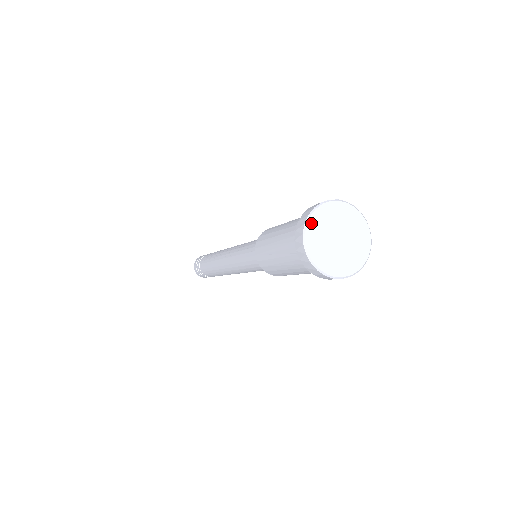
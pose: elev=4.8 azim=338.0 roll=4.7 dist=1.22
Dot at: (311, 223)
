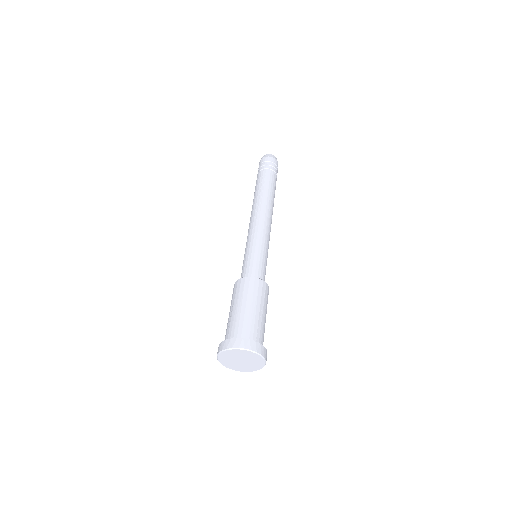
Dot at: (235, 350)
